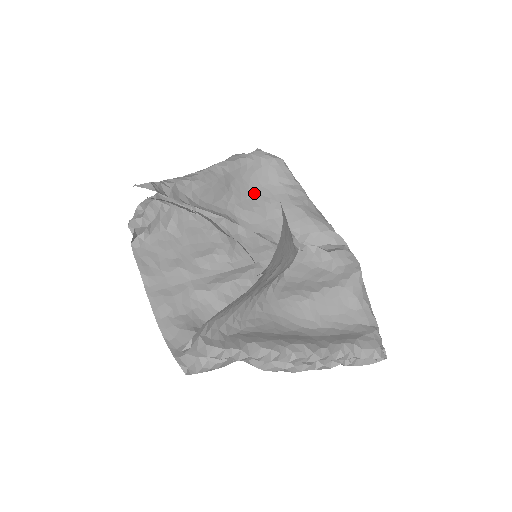
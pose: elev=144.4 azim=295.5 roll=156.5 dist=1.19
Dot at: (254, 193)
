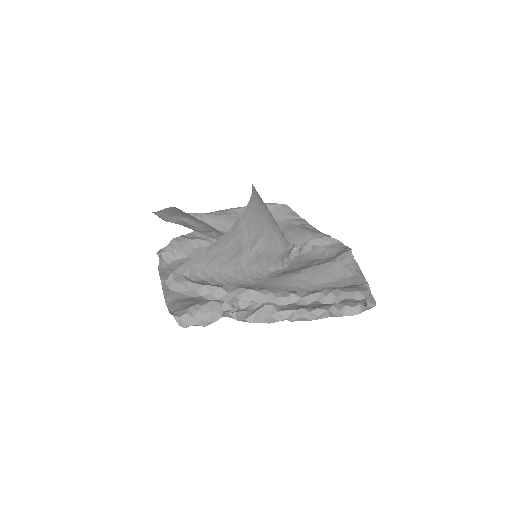
Dot at: occluded
